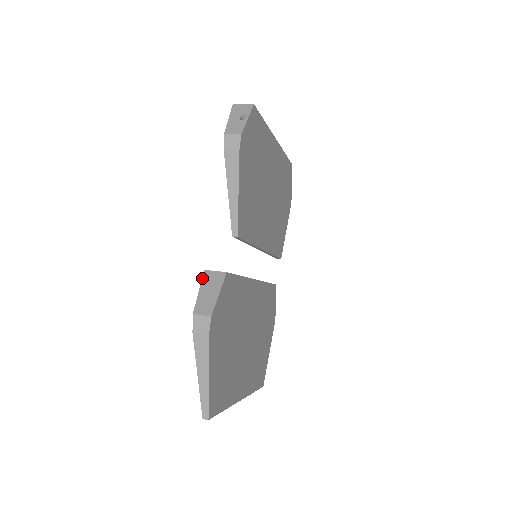
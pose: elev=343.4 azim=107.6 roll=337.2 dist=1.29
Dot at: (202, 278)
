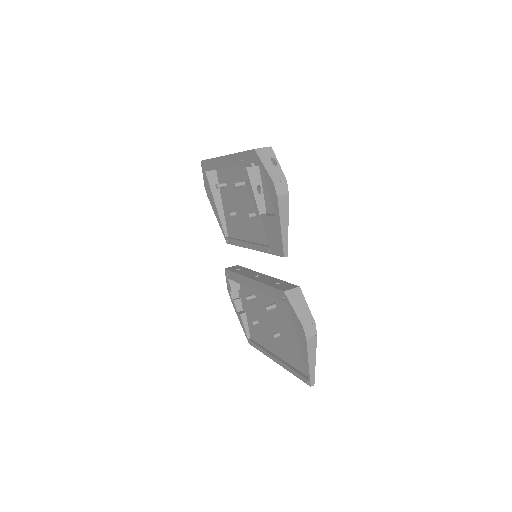
Dot at: (288, 298)
